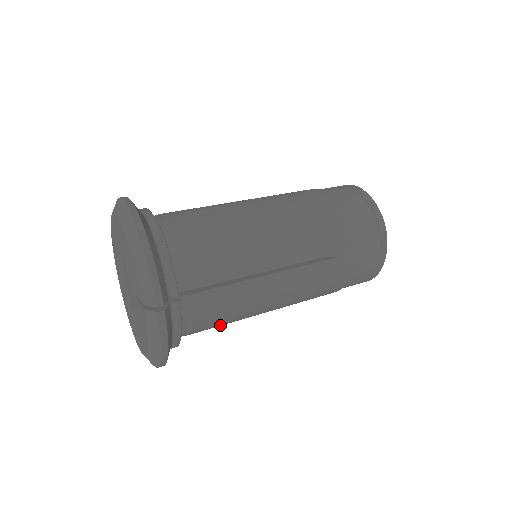
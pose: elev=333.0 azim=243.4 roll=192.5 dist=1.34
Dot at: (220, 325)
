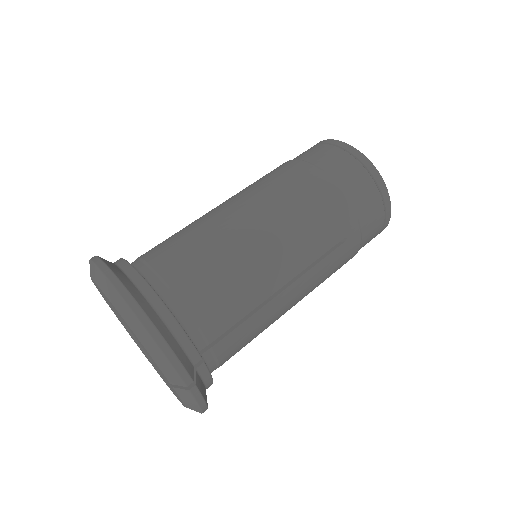
Dot at: occluded
